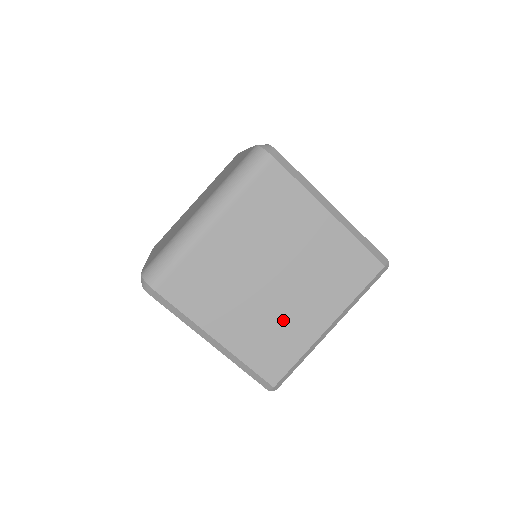
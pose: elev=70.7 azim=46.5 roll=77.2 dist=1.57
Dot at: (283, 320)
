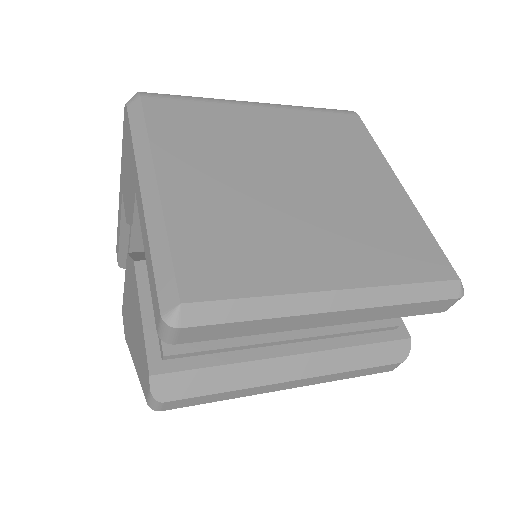
Dot at: (273, 230)
